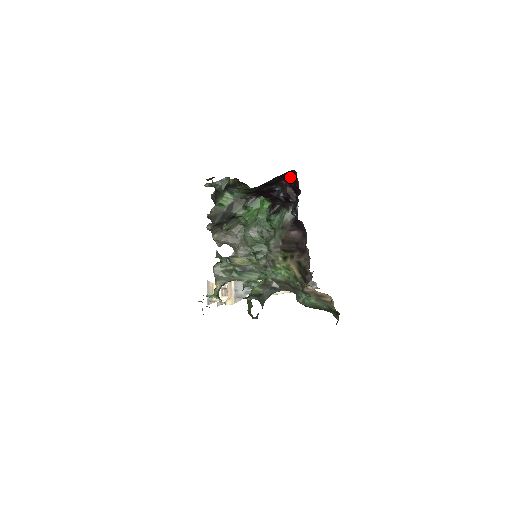
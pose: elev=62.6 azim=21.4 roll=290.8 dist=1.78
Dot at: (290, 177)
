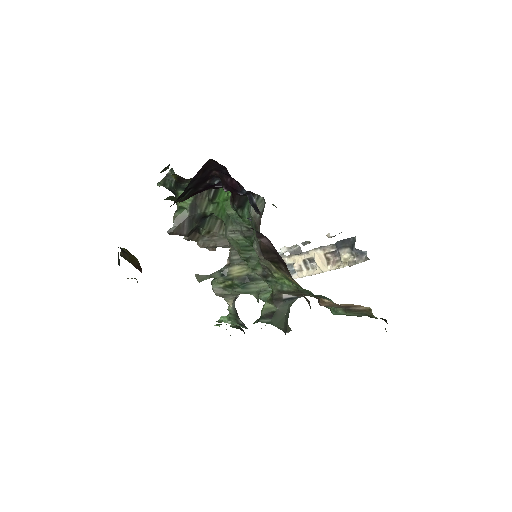
Dot at: (216, 166)
